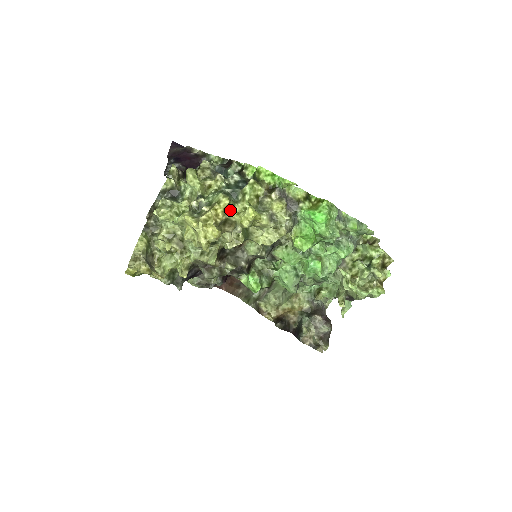
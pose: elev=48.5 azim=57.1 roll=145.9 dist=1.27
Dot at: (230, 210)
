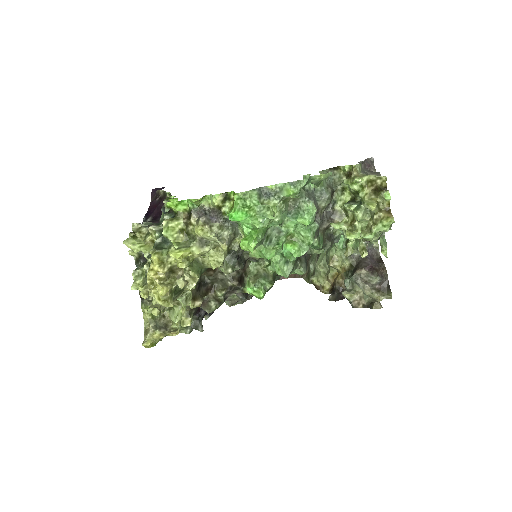
Dot at: (167, 259)
